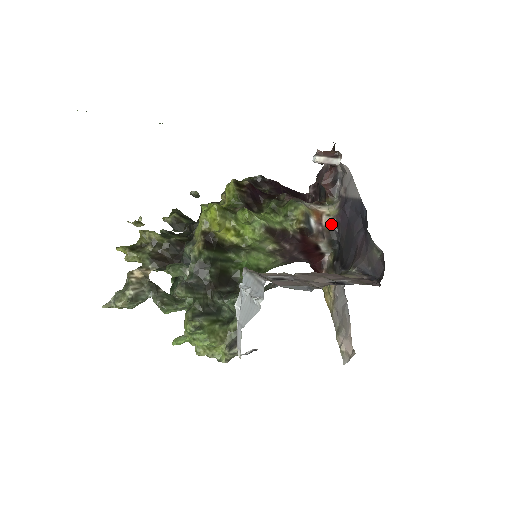
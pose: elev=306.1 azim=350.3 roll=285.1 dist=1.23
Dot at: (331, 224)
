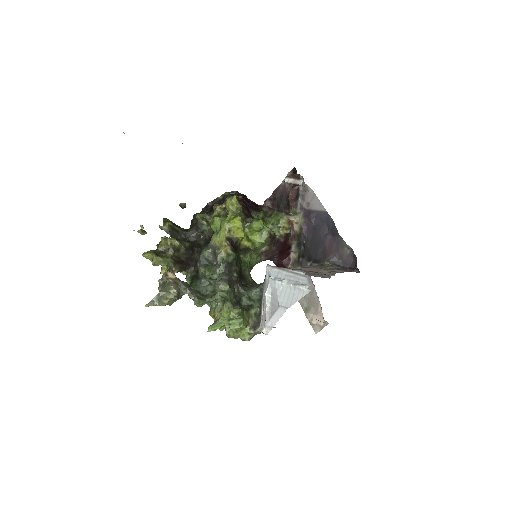
Dot at: (299, 230)
